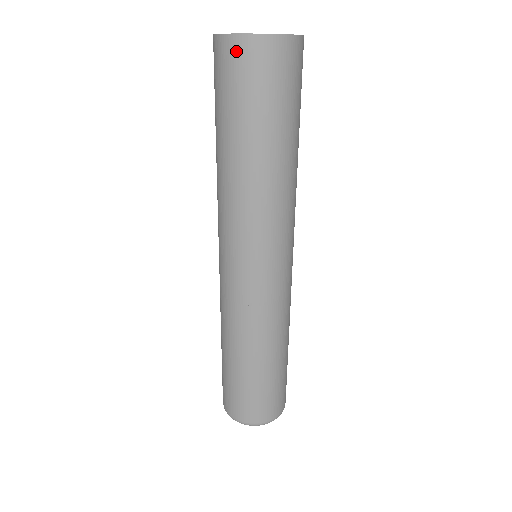
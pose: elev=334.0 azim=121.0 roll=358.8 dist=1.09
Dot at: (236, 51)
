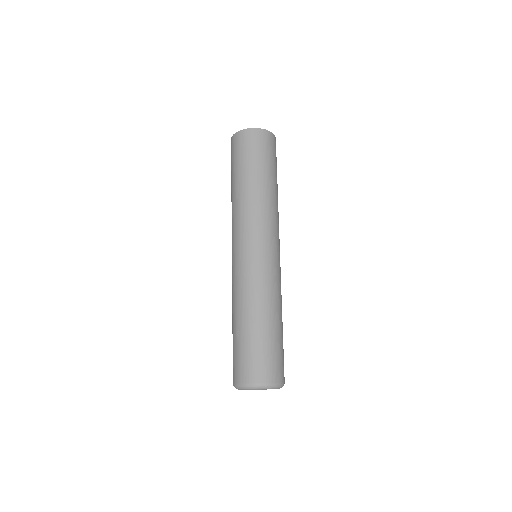
Dot at: (250, 135)
